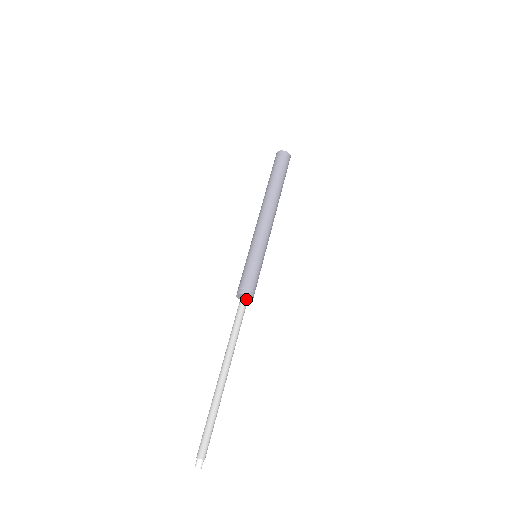
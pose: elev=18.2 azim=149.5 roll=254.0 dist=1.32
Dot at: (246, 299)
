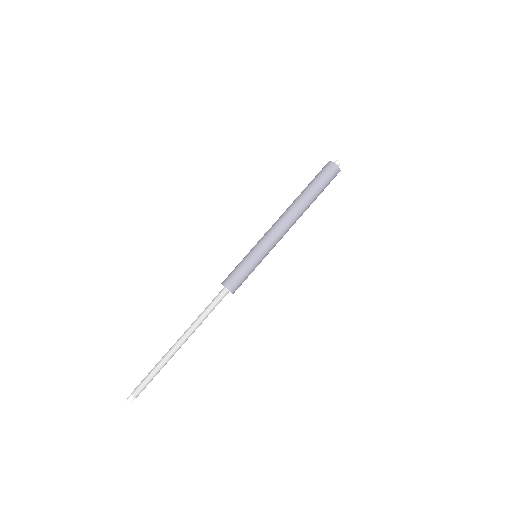
Dot at: (228, 291)
